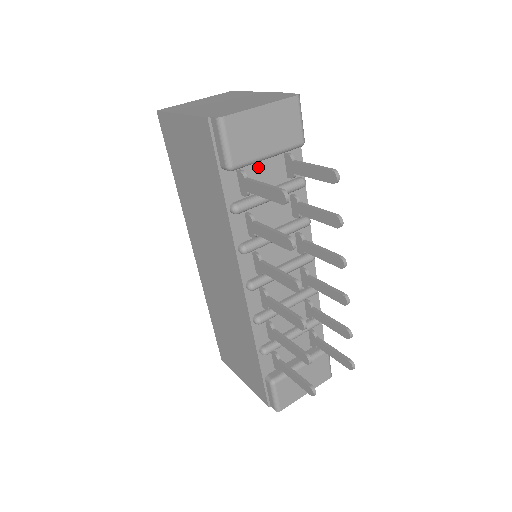
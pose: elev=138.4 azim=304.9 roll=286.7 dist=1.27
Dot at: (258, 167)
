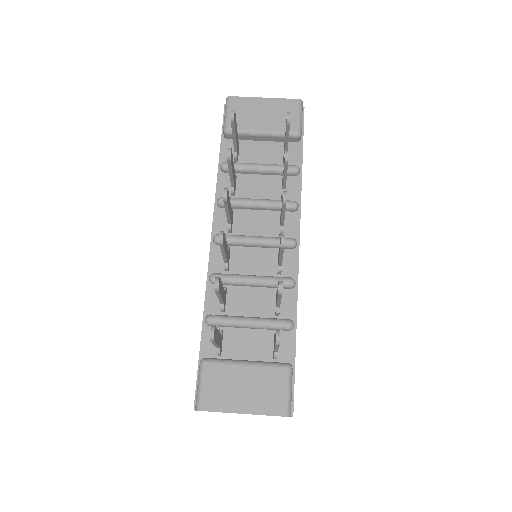
Dot at: (257, 147)
